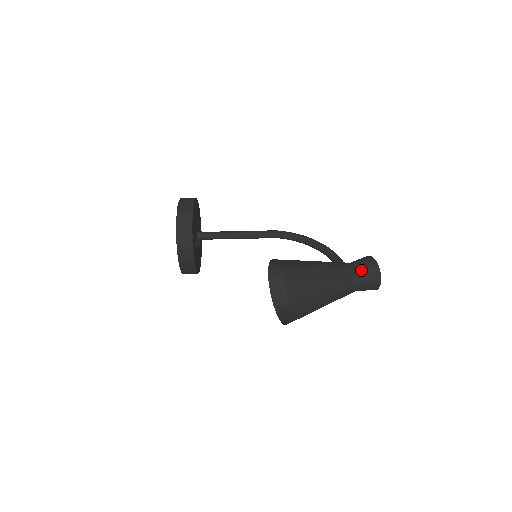
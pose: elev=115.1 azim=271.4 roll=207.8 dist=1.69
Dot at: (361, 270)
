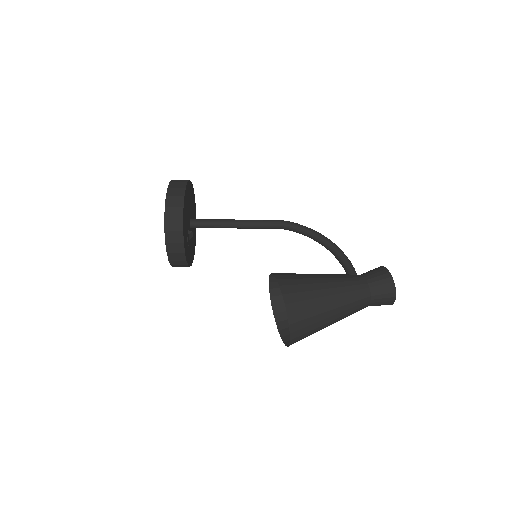
Dot at: (374, 288)
